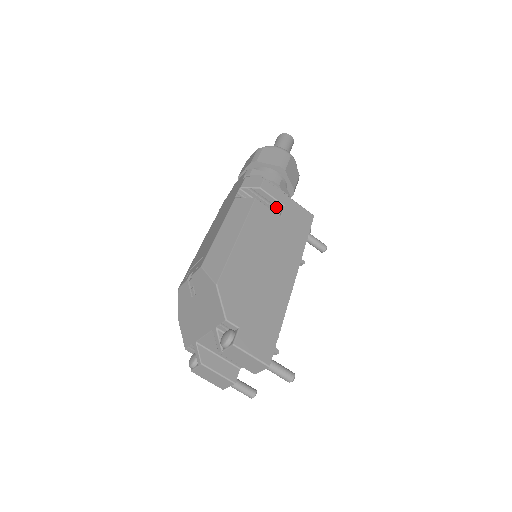
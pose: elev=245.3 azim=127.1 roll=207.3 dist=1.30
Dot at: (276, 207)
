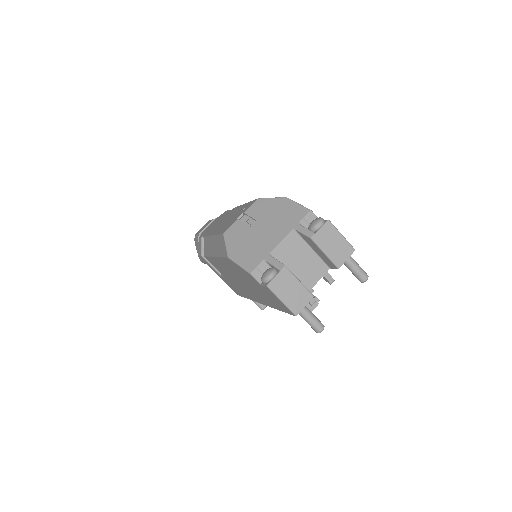
Dot at: occluded
